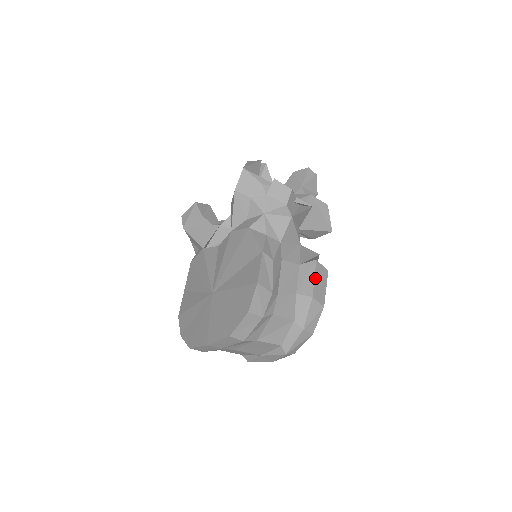
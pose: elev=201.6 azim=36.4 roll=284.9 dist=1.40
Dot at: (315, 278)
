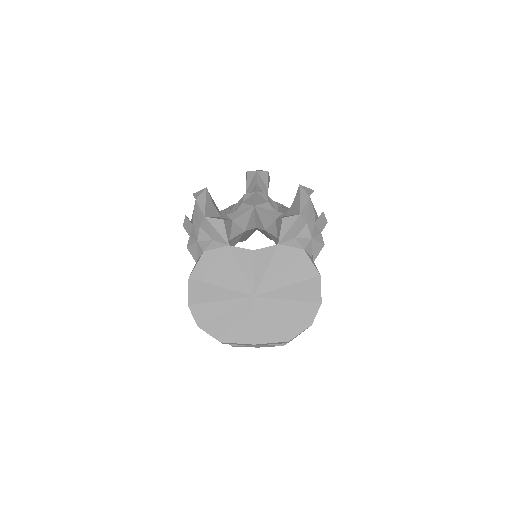
Dot at: occluded
